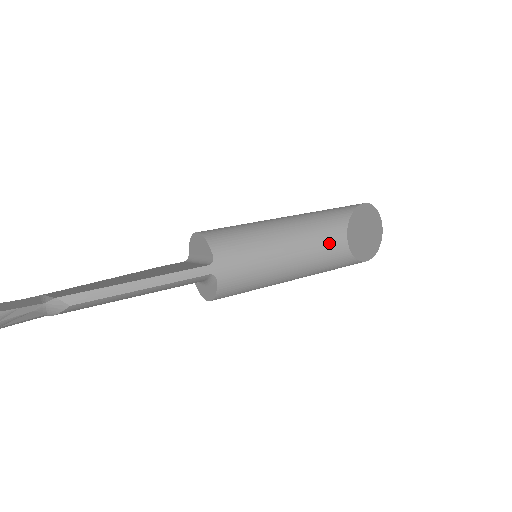
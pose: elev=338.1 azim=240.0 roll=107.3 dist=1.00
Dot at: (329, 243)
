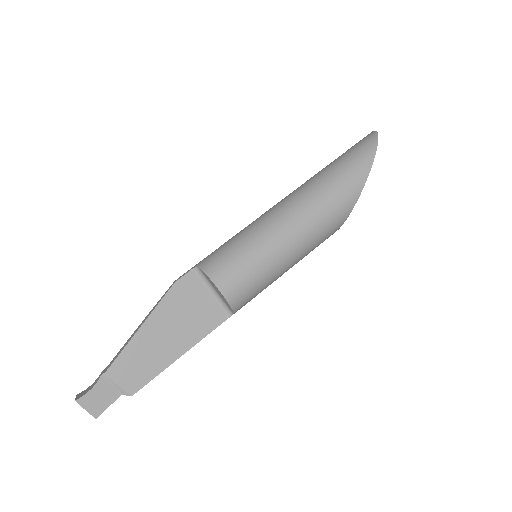
Dot at: occluded
